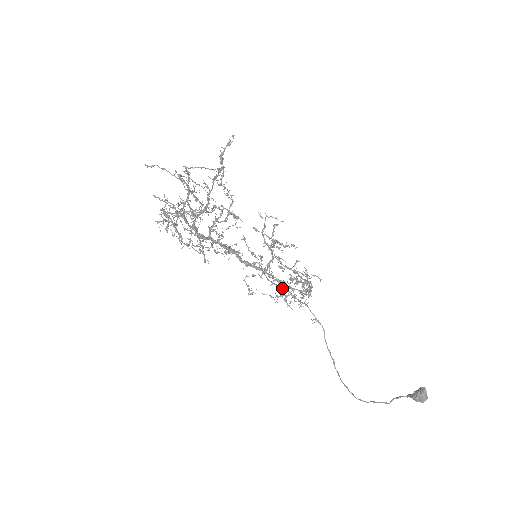
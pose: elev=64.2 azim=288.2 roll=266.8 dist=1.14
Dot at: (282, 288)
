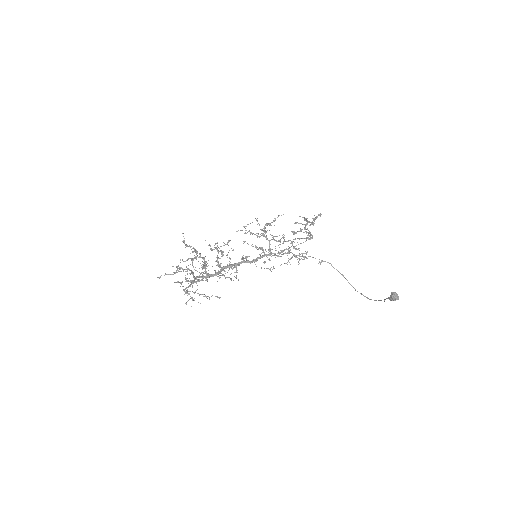
Dot at: (289, 253)
